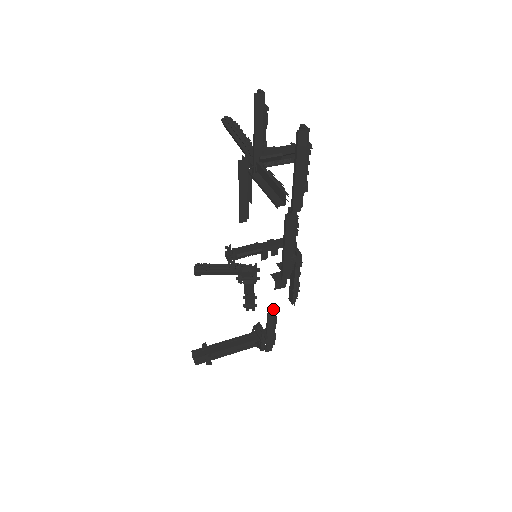
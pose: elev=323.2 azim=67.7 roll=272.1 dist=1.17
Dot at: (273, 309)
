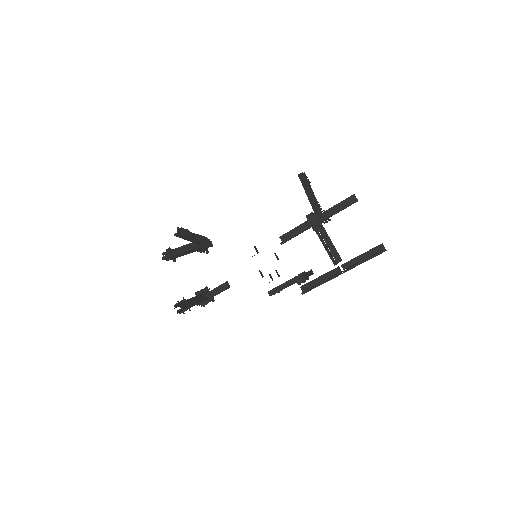
Dot at: occluded
